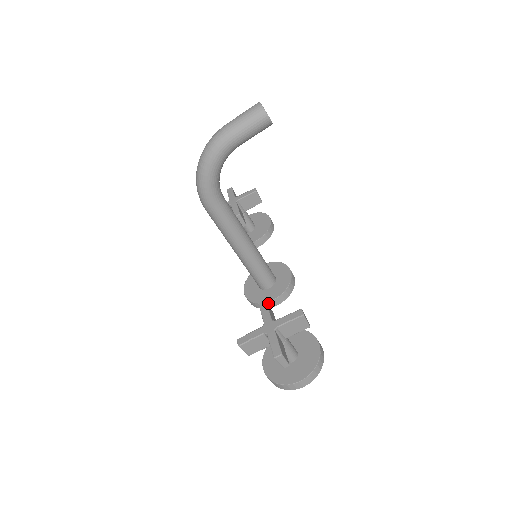
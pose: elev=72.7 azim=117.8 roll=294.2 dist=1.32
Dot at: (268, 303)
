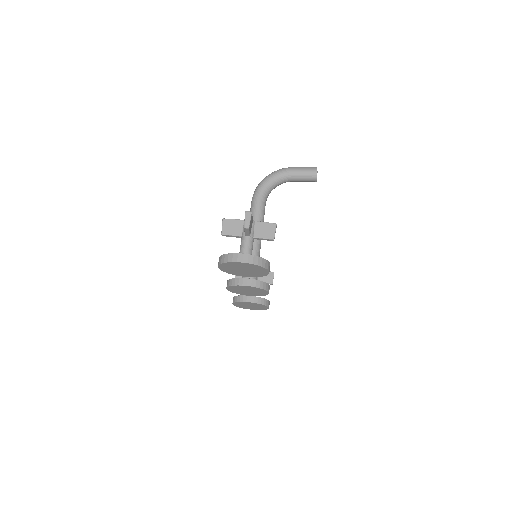
Dot at: (243, 279)
